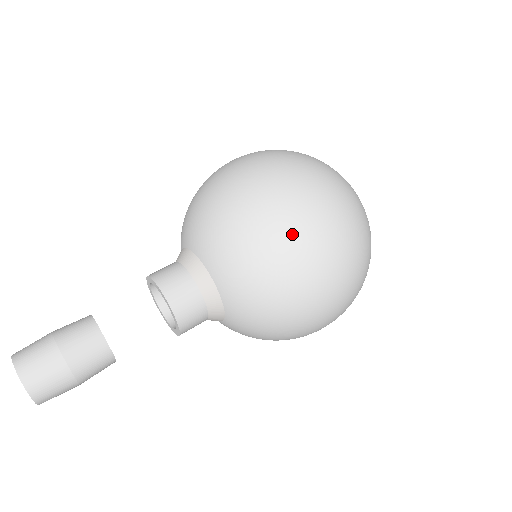
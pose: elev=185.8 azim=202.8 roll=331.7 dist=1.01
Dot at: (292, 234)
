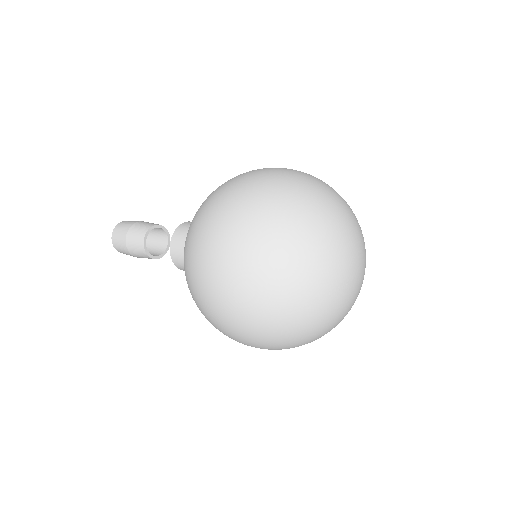
Dot at: (200, 297)
